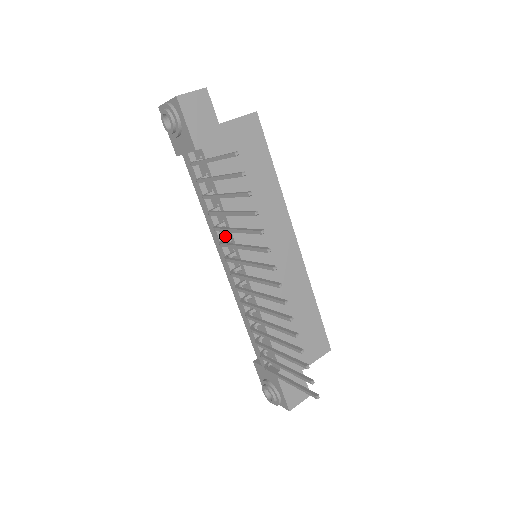
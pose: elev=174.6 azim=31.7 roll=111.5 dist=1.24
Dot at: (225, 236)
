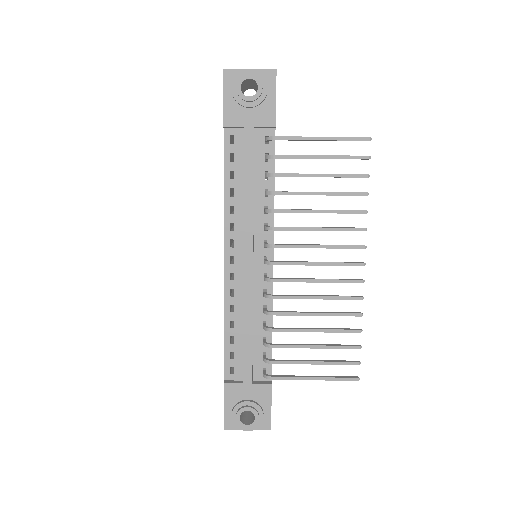
Dot at: (257, 225)
